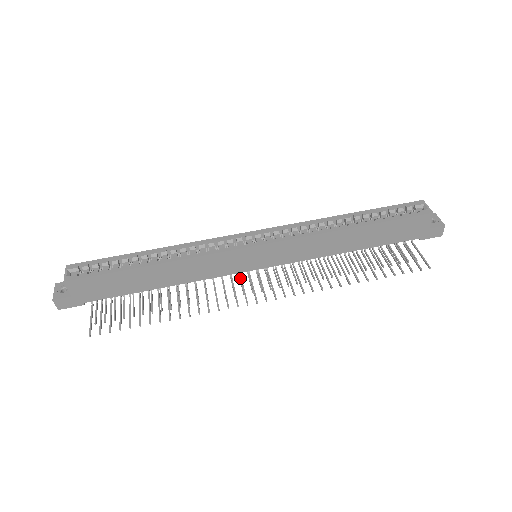
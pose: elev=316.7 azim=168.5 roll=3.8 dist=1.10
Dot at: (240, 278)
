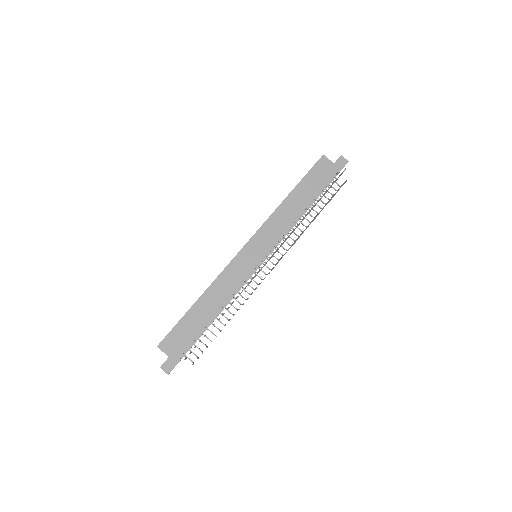
Dot at: (257, 273)
